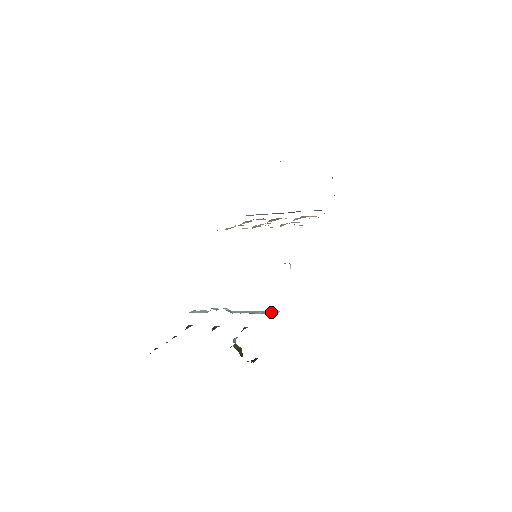
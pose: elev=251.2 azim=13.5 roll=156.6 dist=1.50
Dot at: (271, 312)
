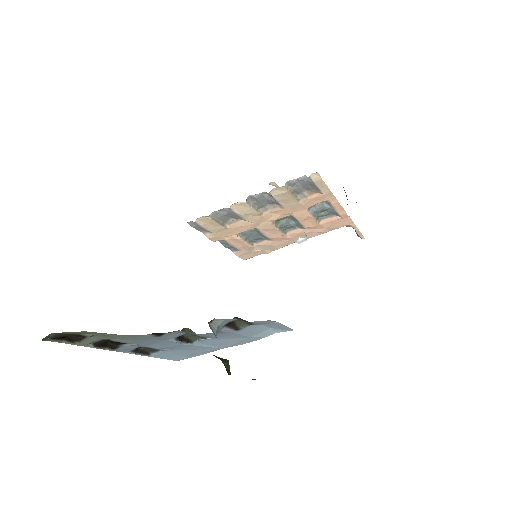
Dot at: occluded
